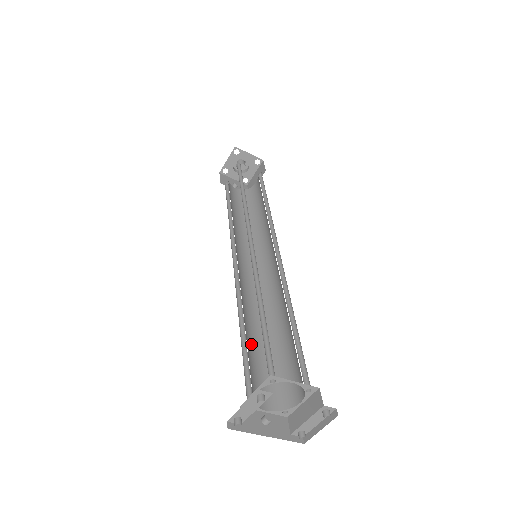
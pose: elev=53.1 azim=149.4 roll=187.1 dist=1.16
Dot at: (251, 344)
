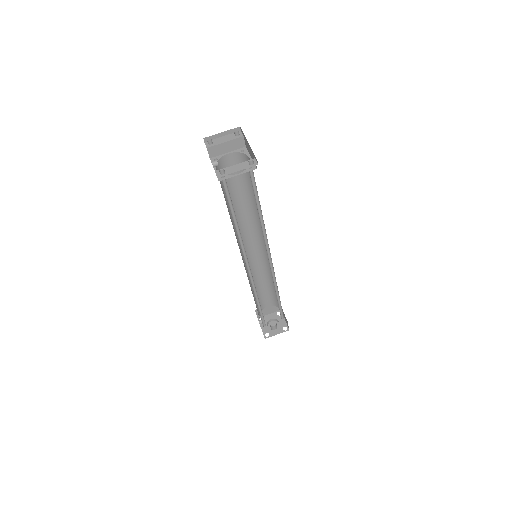
Dot at: (227, 204)
